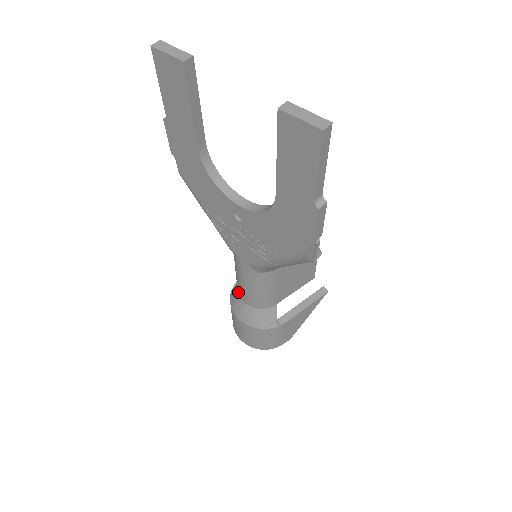
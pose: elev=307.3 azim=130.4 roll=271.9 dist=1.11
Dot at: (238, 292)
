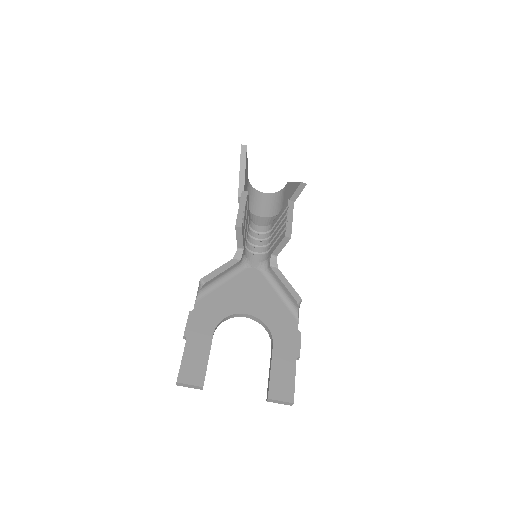
Dot at: occluded
